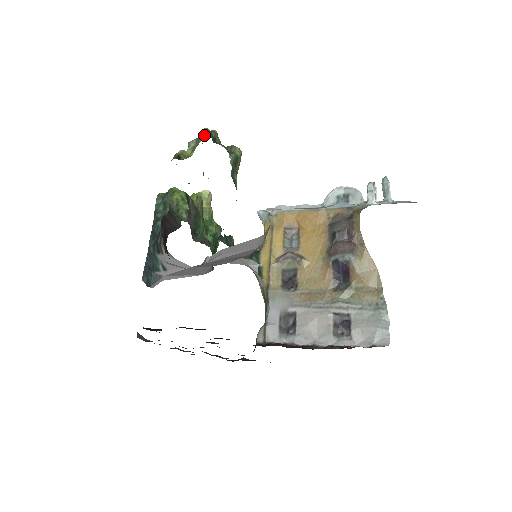
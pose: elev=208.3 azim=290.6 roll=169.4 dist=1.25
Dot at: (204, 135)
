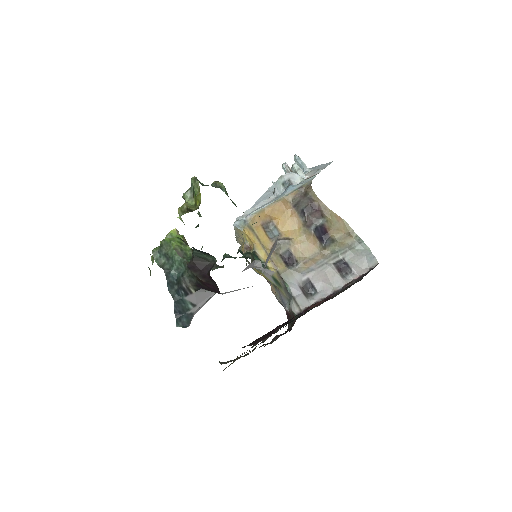
Dot at: (198, 184)
